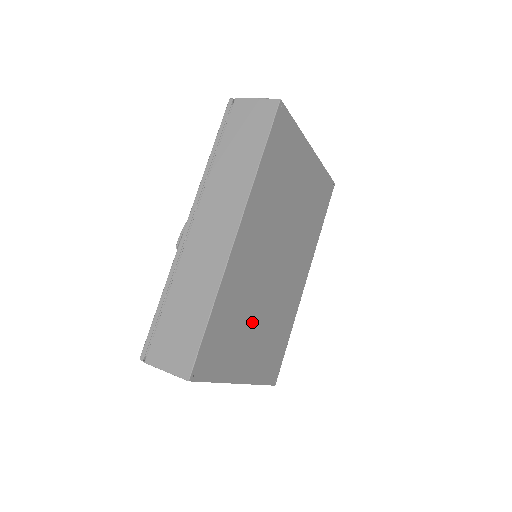
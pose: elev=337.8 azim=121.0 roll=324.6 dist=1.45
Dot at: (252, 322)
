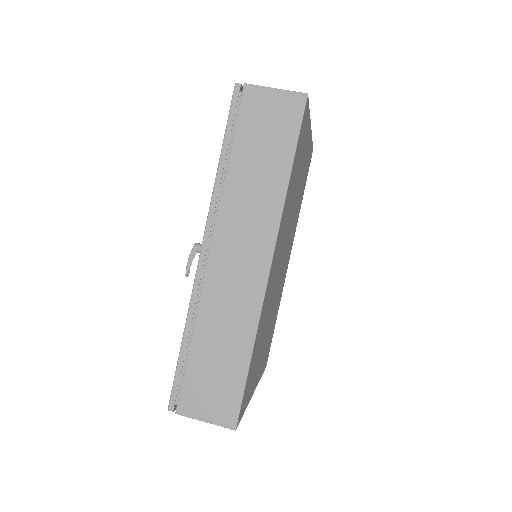
Dot at: (265, 333)
